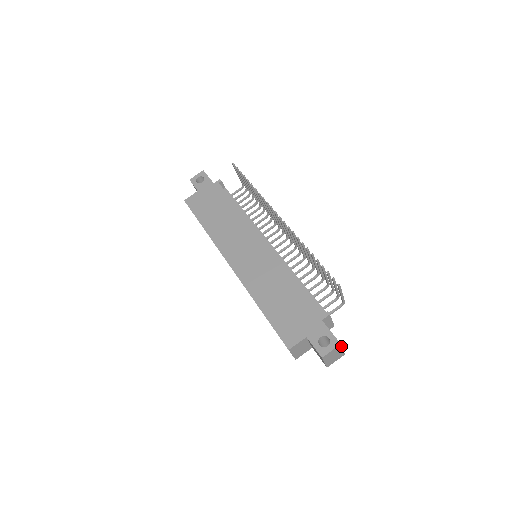
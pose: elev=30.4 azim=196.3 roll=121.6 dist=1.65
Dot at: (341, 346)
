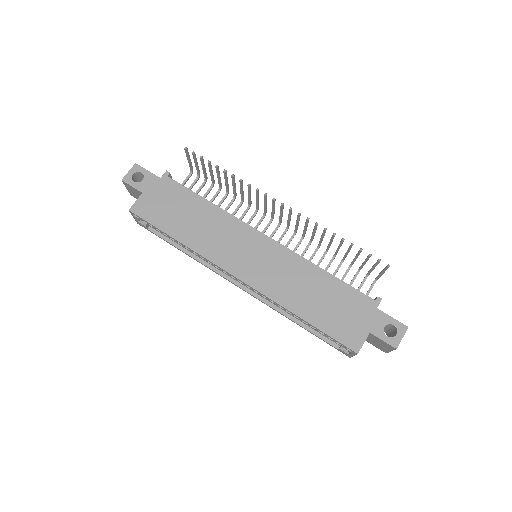
Dot at: occluded
